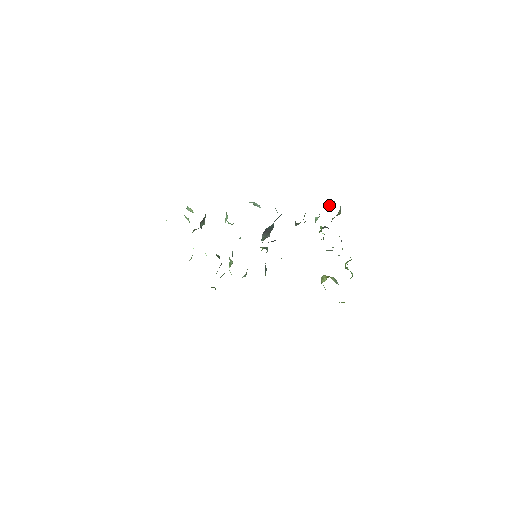
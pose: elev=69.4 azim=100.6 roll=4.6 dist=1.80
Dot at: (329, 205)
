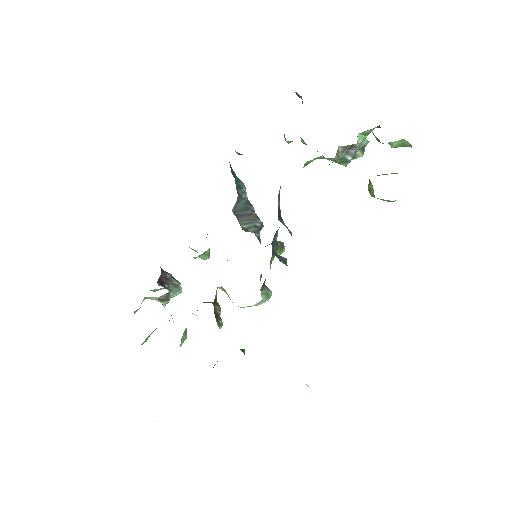
Dot at: occluded
